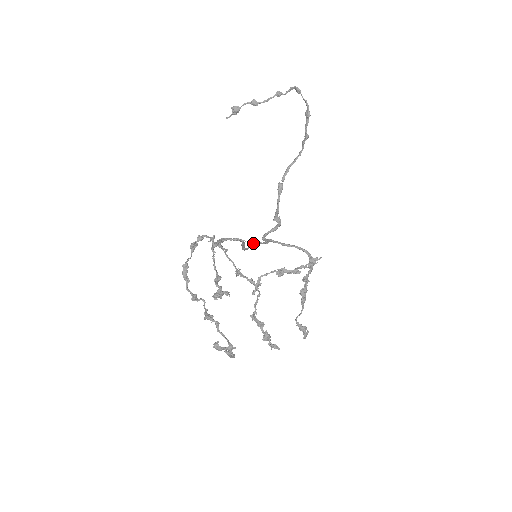
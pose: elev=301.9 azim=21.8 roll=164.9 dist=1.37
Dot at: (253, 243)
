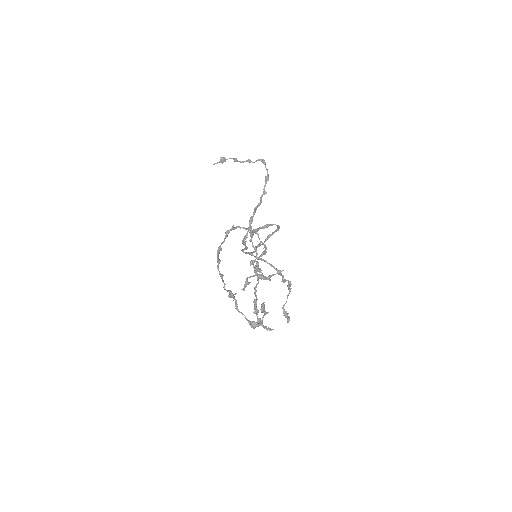
Dot at: occluded
